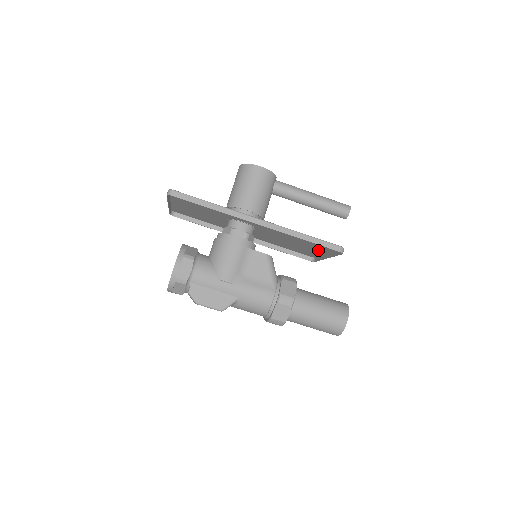
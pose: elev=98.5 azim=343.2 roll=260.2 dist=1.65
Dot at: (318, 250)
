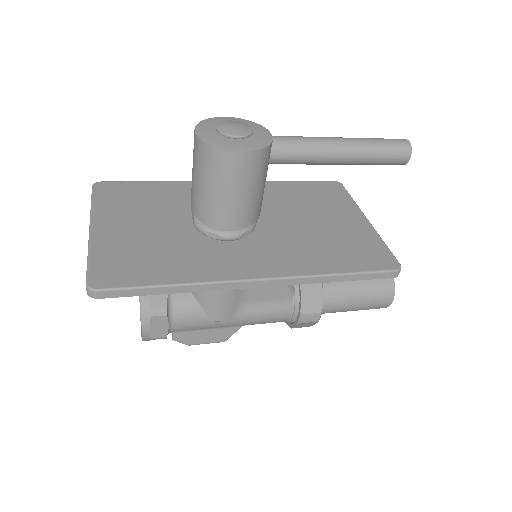
Dot at: (351, 219)
